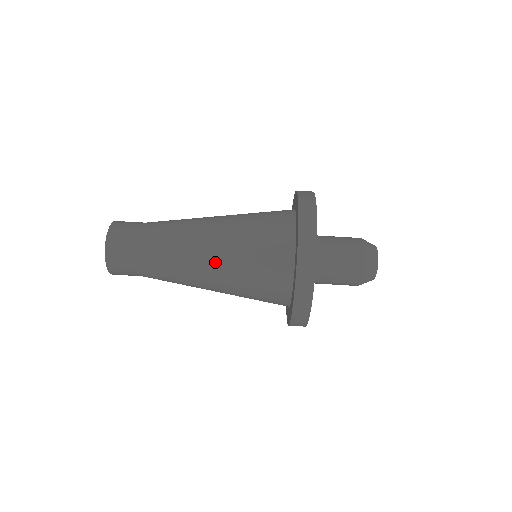
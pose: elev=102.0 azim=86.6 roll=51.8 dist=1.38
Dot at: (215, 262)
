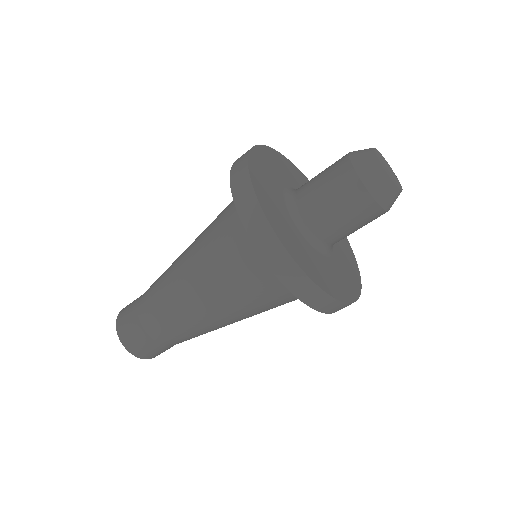
Dot at: occluded
